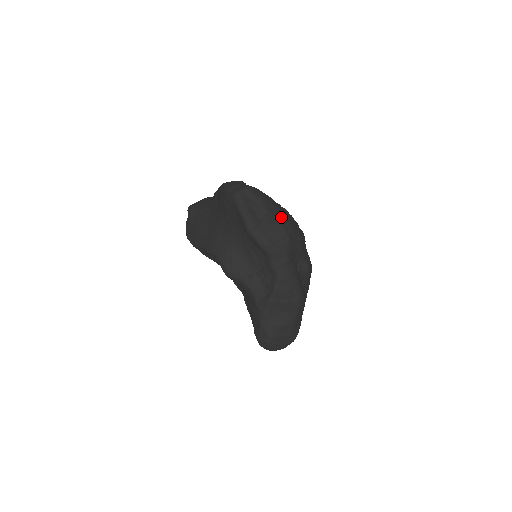
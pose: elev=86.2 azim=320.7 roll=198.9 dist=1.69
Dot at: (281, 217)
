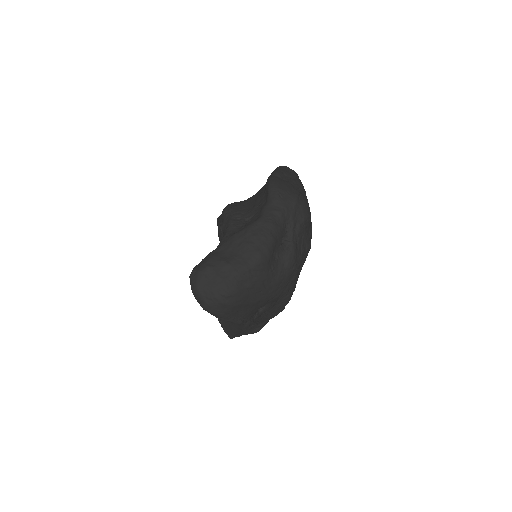
Dot at: (303, 194)
